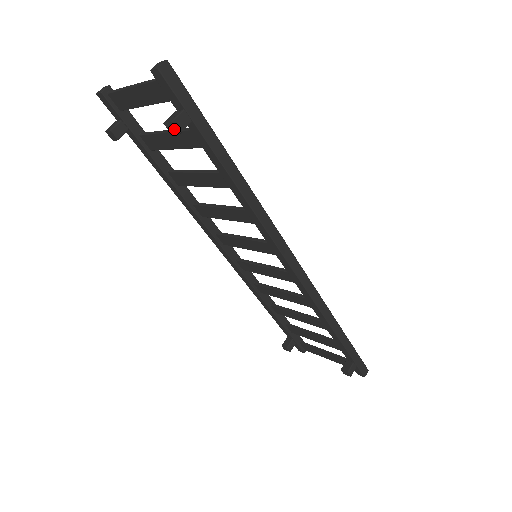
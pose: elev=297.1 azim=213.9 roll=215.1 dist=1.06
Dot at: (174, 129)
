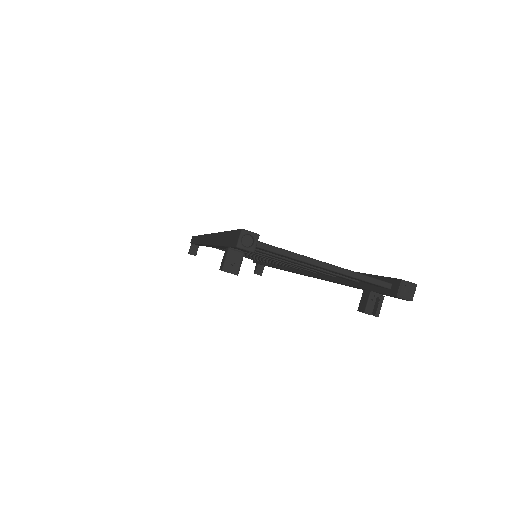
Dot at: (361, 305)
